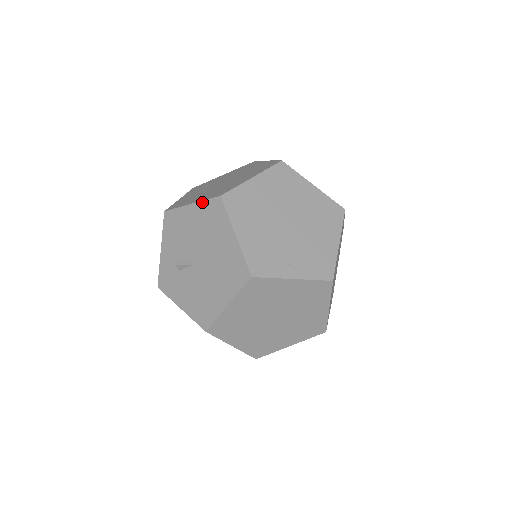
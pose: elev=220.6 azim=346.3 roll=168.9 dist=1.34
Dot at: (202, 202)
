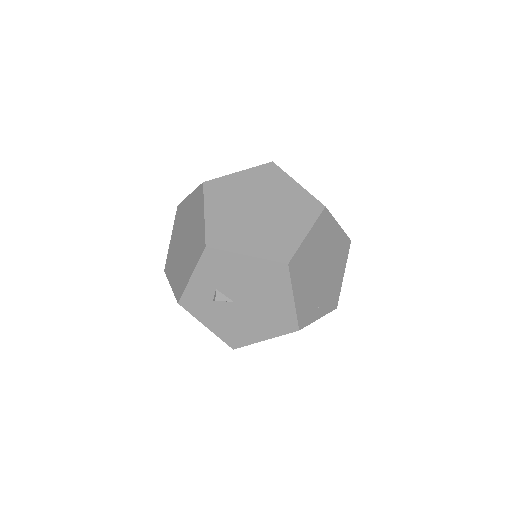
Dot at: (263, 260)
